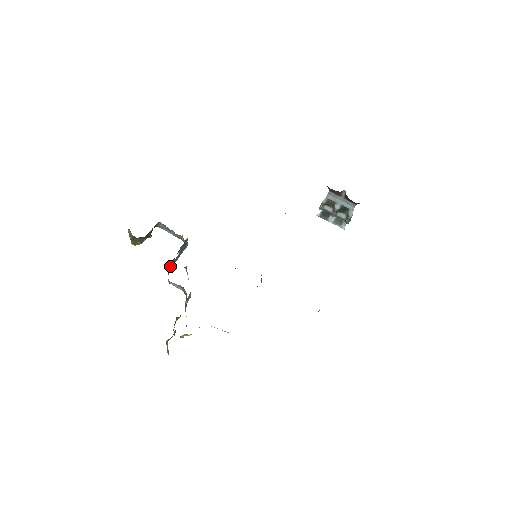
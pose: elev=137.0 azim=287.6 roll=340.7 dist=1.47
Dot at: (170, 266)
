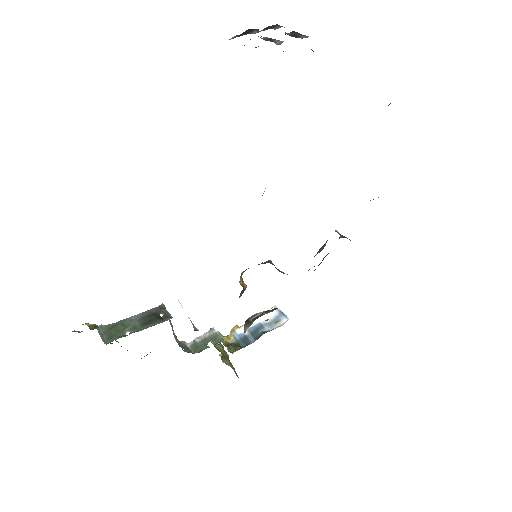
Dot at: (176, 341)
